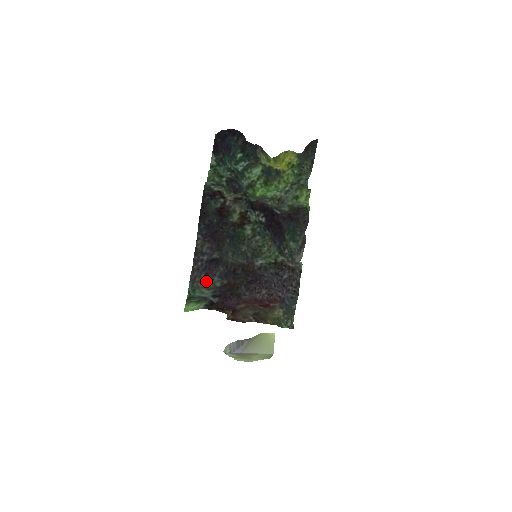
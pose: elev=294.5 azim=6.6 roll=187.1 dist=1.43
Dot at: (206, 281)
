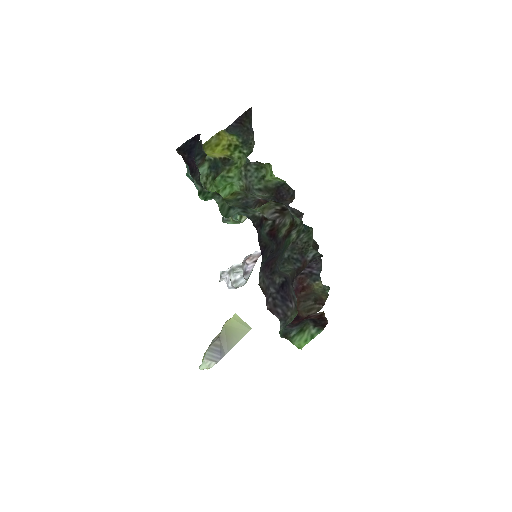
Dot at: (296, 308)
